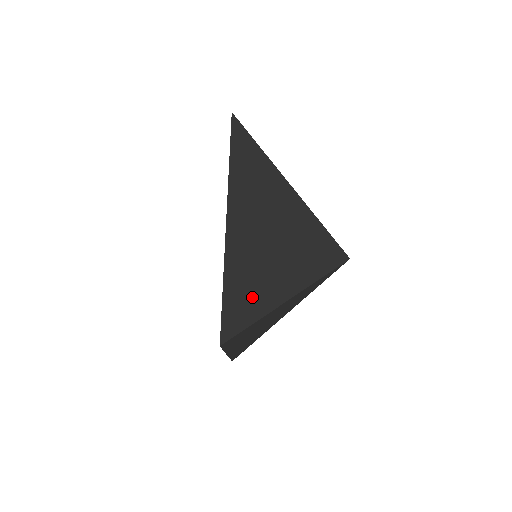
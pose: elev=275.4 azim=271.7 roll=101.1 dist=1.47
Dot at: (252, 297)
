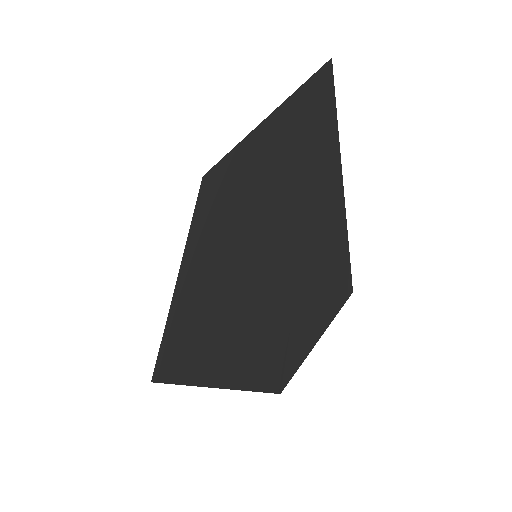
Dot at: occluded
